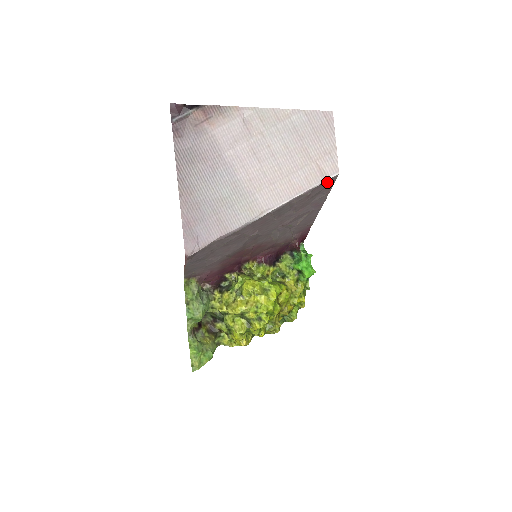
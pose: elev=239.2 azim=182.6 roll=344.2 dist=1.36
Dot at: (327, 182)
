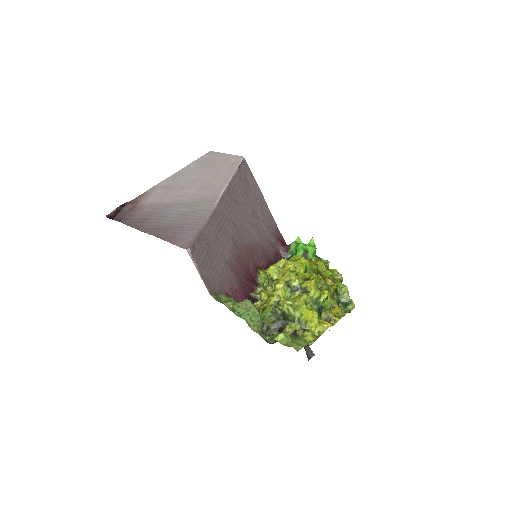
Dot at: (242, 165)
